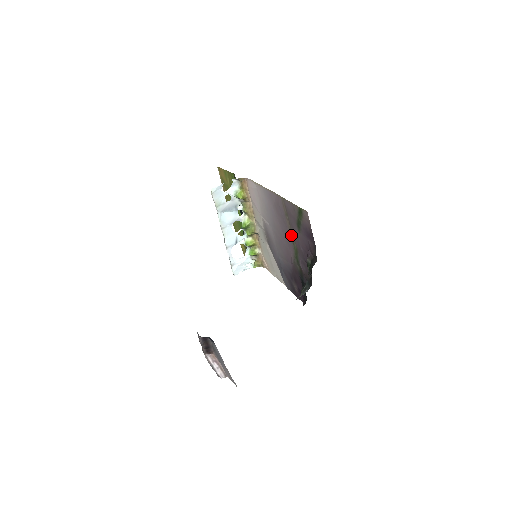
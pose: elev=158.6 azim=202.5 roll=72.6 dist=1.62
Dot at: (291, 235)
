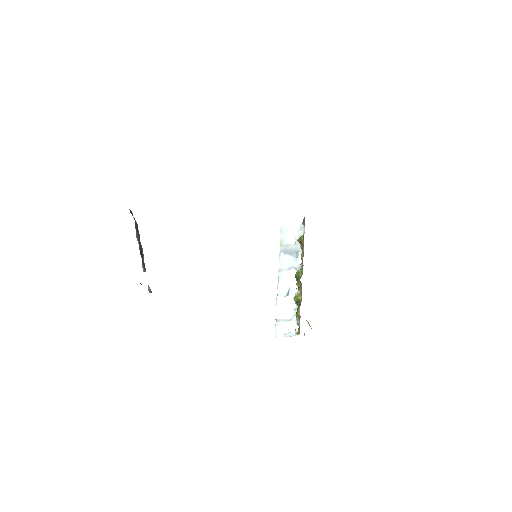
Dot at: occluded
